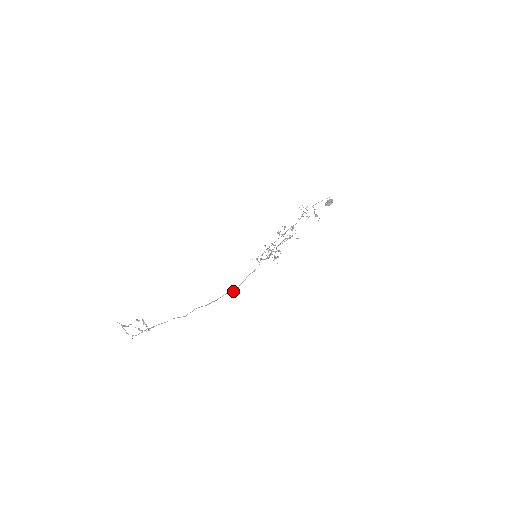
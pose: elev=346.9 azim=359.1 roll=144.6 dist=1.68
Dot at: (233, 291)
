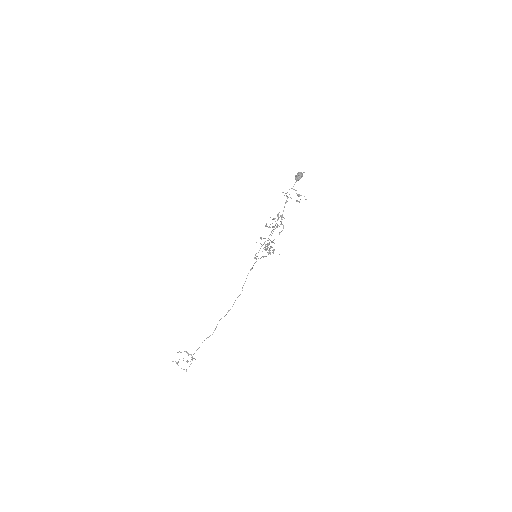
Dot at: occluded
